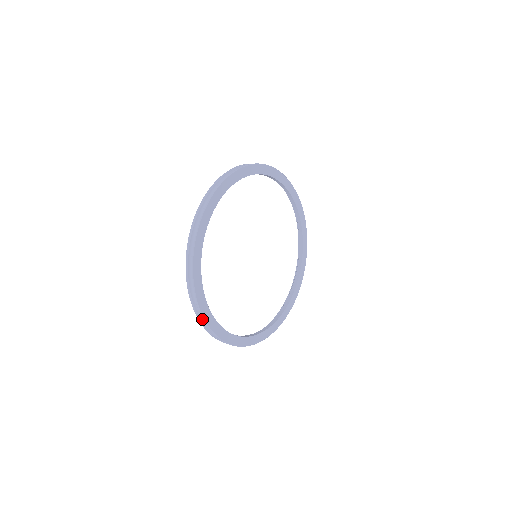
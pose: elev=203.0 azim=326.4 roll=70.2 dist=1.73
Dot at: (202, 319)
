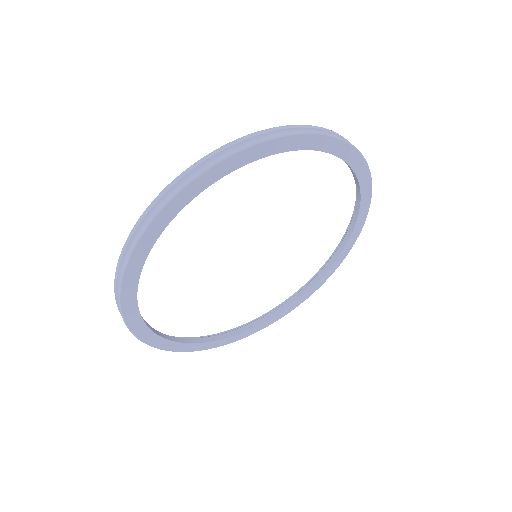
Dot at: occluded
